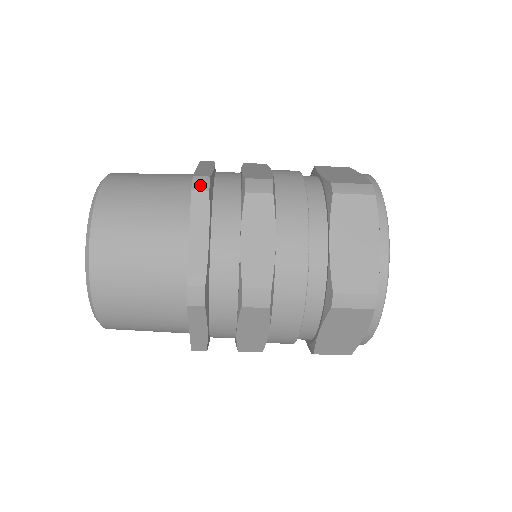
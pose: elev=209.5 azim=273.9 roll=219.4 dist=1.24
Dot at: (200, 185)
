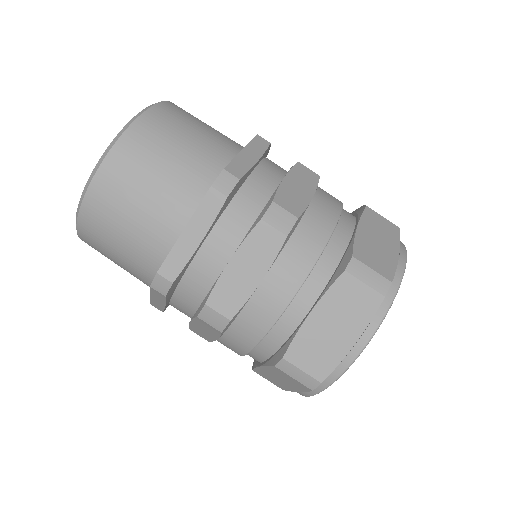
Dot at: occluded
